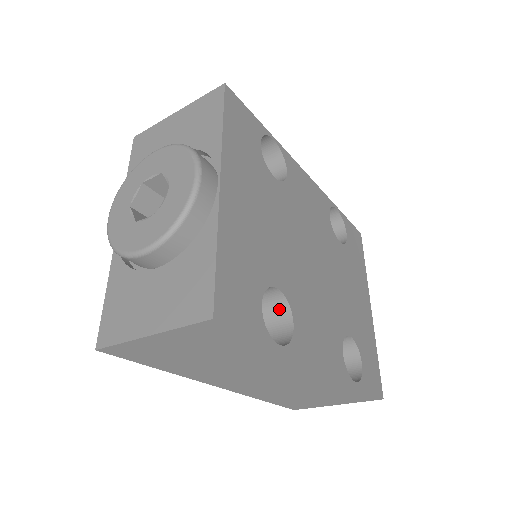
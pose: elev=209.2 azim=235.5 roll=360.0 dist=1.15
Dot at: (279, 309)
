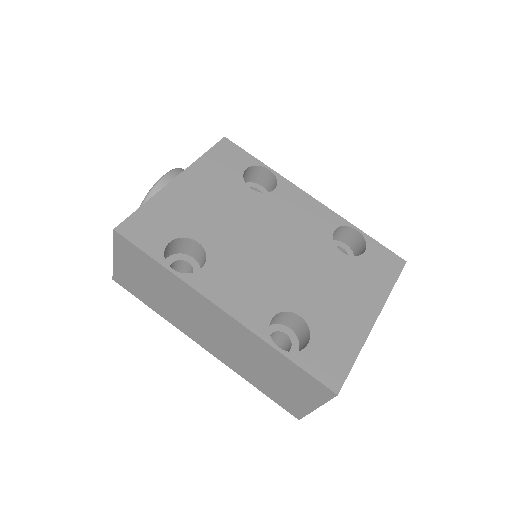
Dot at: (204, 261)
